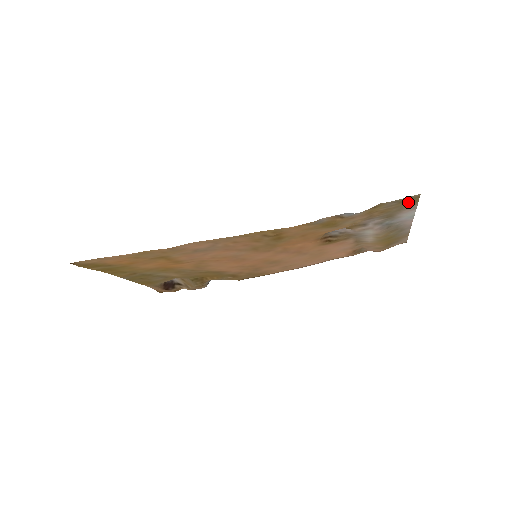
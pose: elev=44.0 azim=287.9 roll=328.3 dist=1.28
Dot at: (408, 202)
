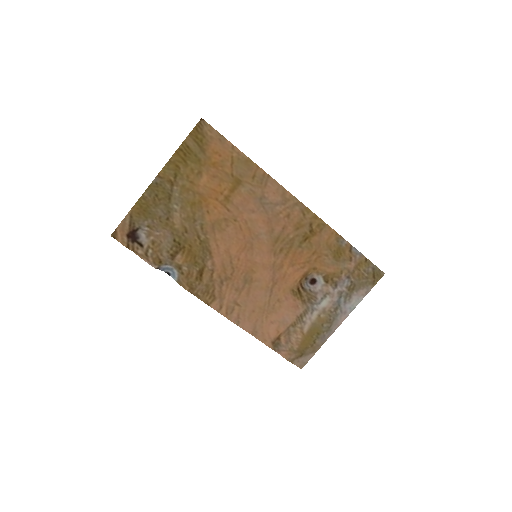
Dot at: (374, 278)
